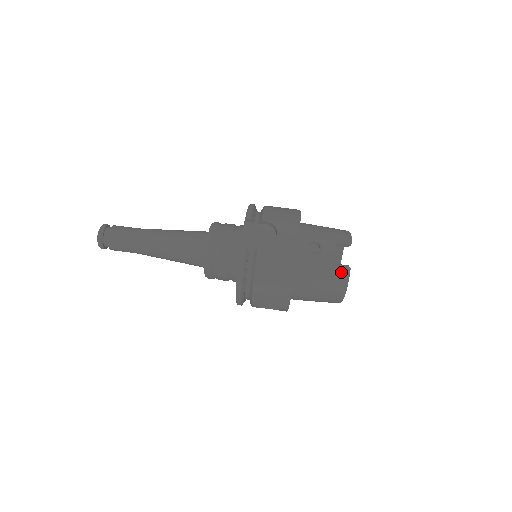
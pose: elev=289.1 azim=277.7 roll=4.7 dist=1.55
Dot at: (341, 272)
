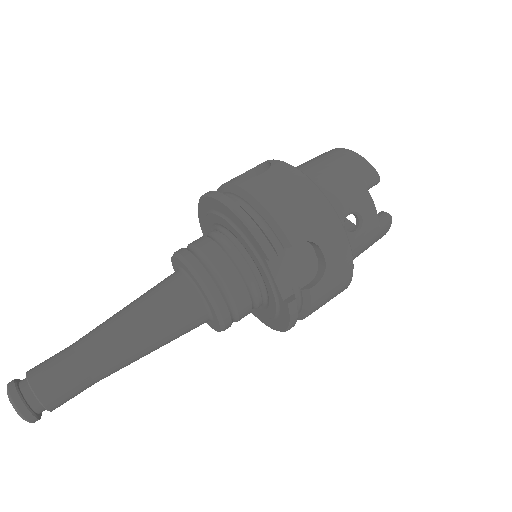
Dot at: (385, 228)
